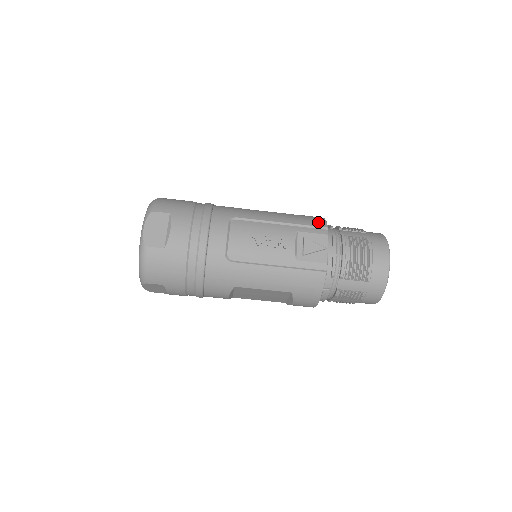
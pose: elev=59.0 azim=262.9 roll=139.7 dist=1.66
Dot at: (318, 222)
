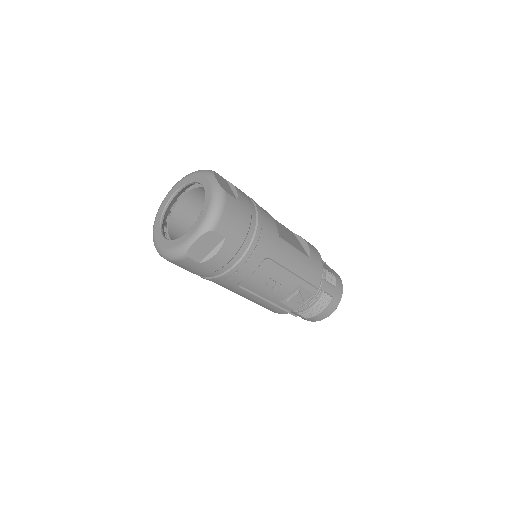
Dot at: (317, 279)
